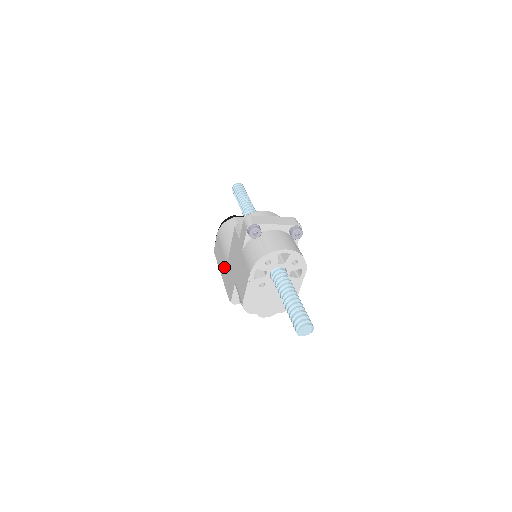
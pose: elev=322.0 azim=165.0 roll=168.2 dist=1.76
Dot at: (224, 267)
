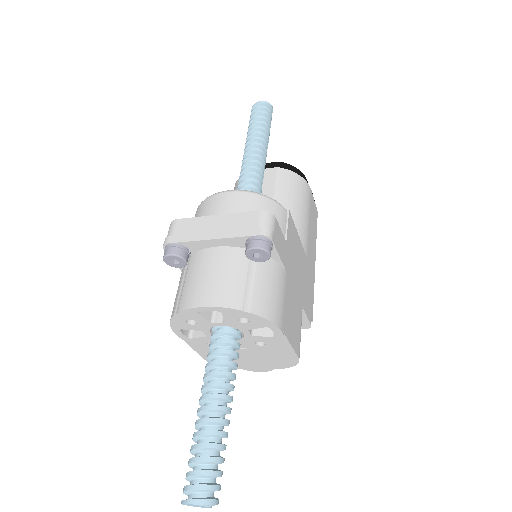
Dot at: occluded
